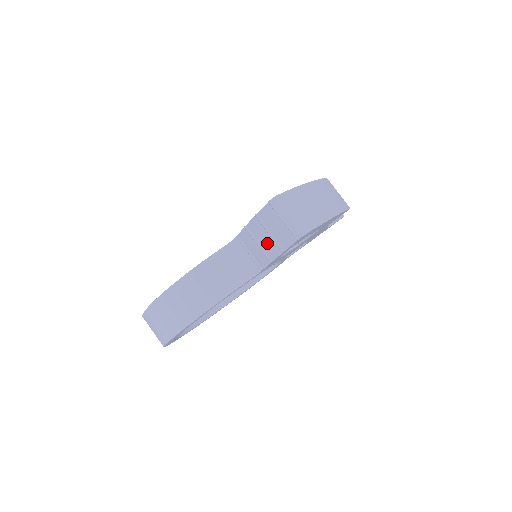
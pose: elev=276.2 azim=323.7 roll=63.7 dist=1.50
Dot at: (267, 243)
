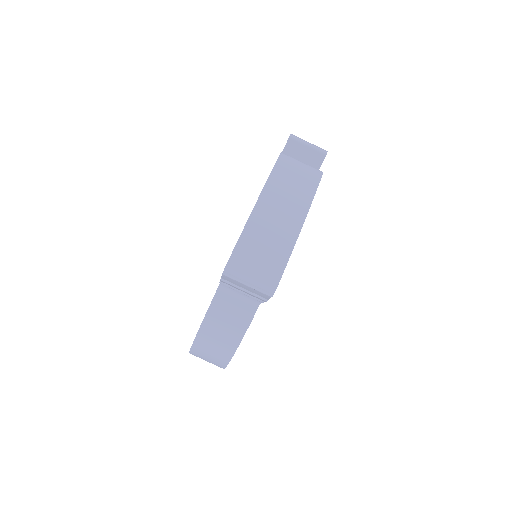
Dot at: (248, 293)
